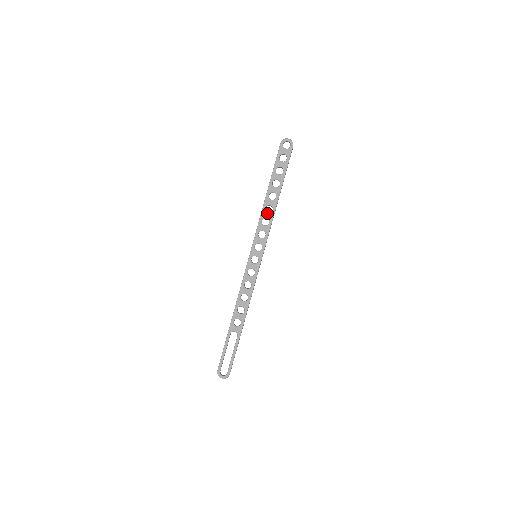
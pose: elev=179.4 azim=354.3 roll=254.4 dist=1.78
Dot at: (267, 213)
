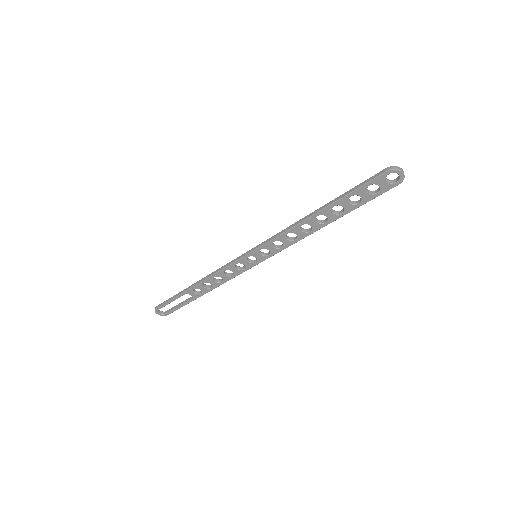
Dot at: (301, 231)
